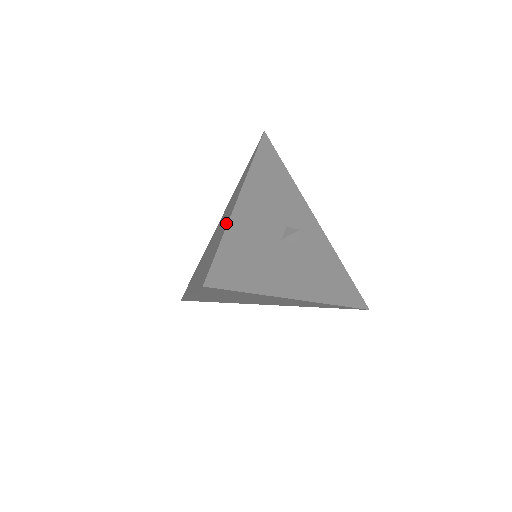
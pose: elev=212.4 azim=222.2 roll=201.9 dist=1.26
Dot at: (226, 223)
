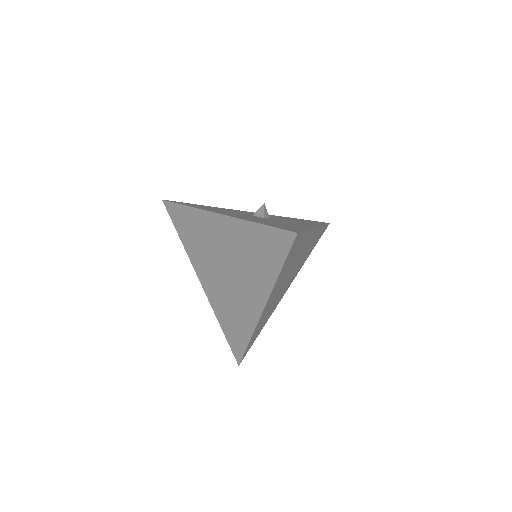
Dot at: occluded
